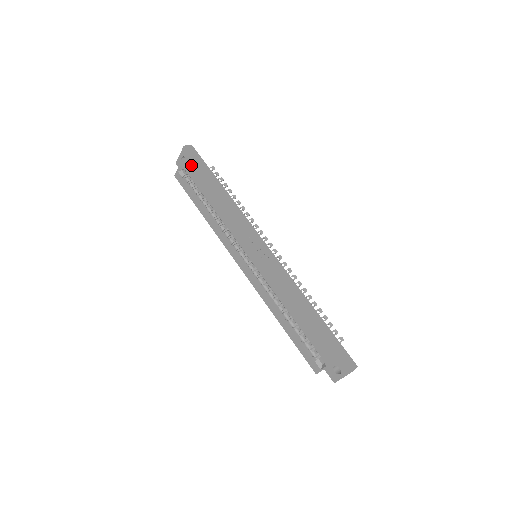
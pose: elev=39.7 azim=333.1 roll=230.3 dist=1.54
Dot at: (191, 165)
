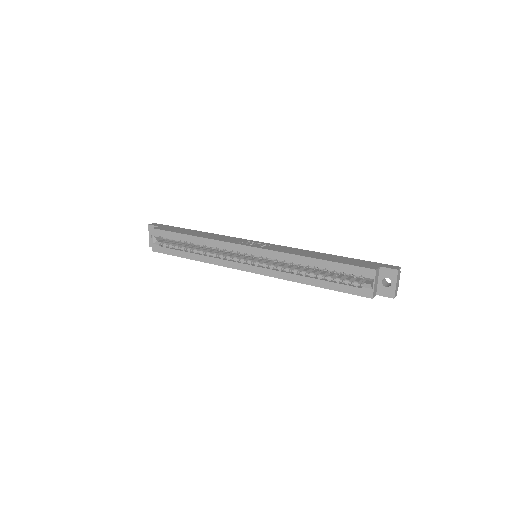
Dot at: (162, 229)
